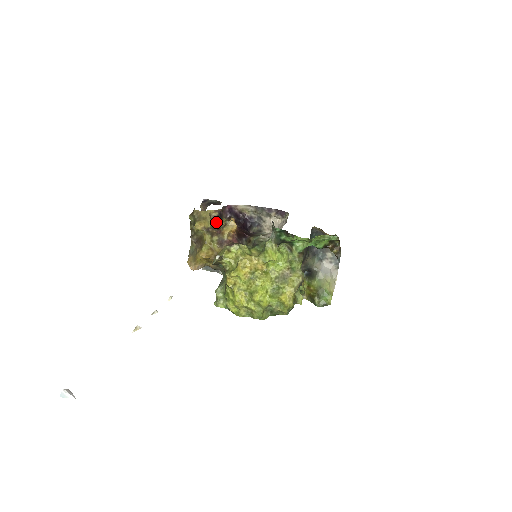
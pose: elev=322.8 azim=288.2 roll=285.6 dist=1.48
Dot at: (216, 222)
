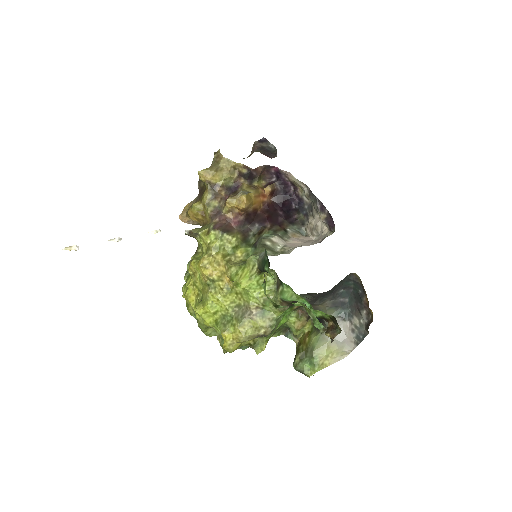
Dot at: (240, 181)
